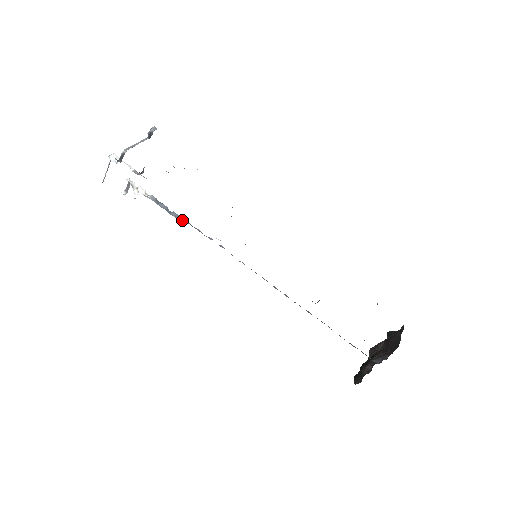
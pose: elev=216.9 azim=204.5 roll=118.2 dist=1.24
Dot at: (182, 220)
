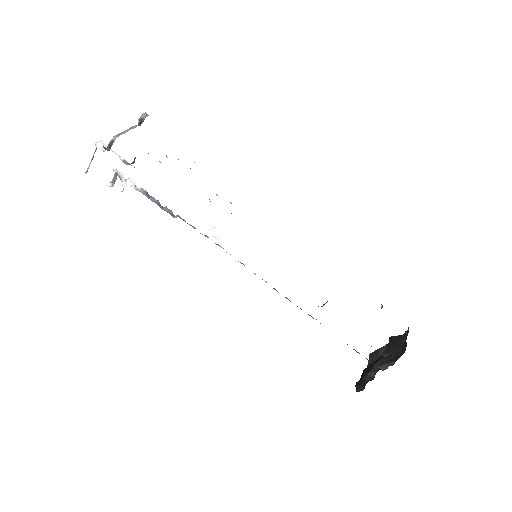
Dot at: (175, 216)
